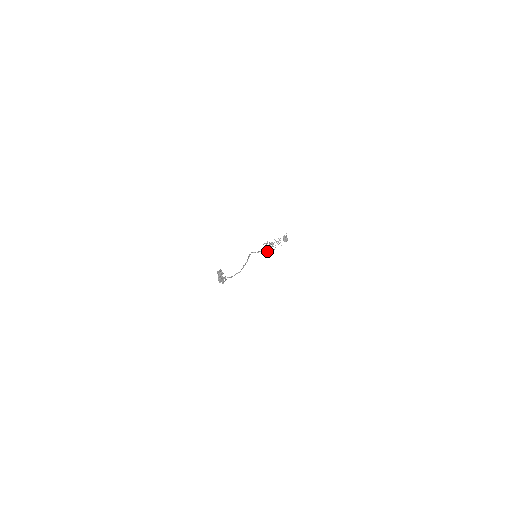
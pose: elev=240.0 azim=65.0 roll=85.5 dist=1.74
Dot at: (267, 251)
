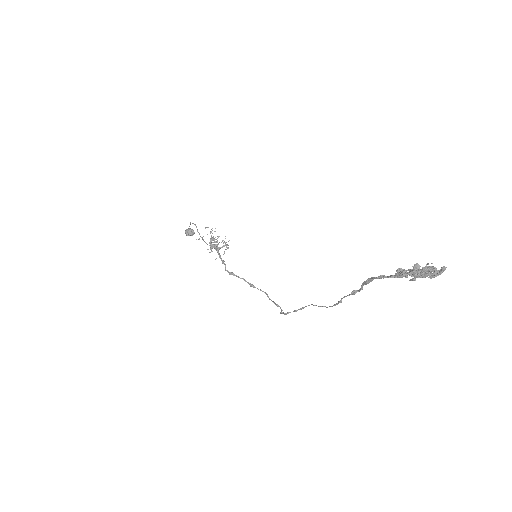
Dot at: occluded
